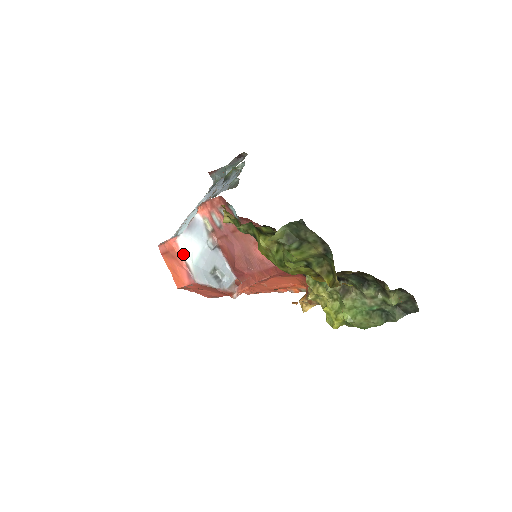
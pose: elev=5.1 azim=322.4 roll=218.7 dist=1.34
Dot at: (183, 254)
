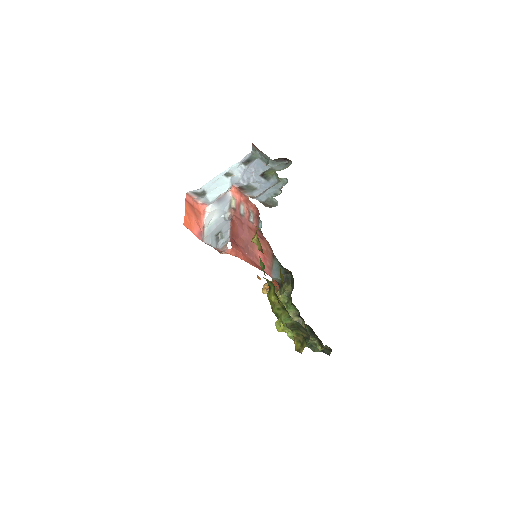
Dot at: (205, 221)
